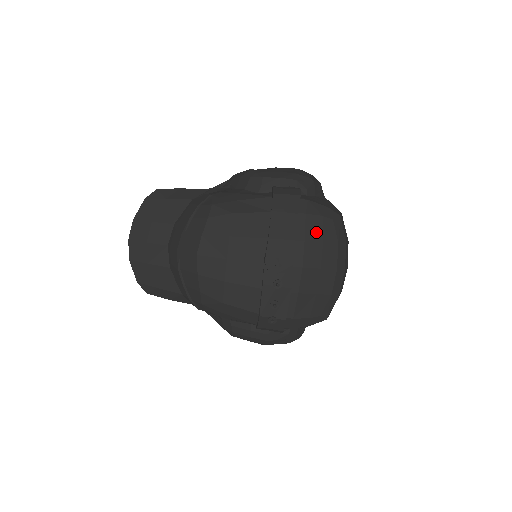
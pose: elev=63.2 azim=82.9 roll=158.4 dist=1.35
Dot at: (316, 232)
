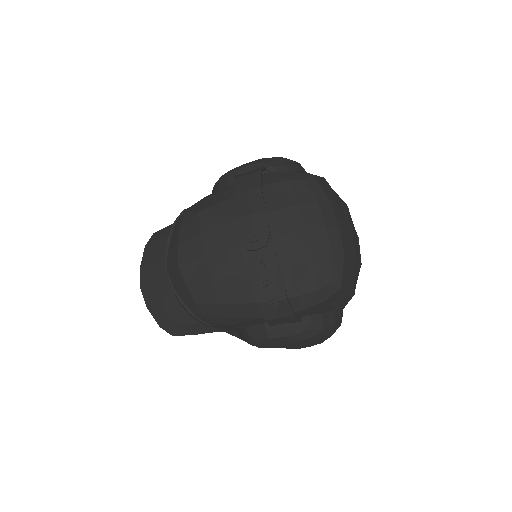
Dot at: (287, 197)
